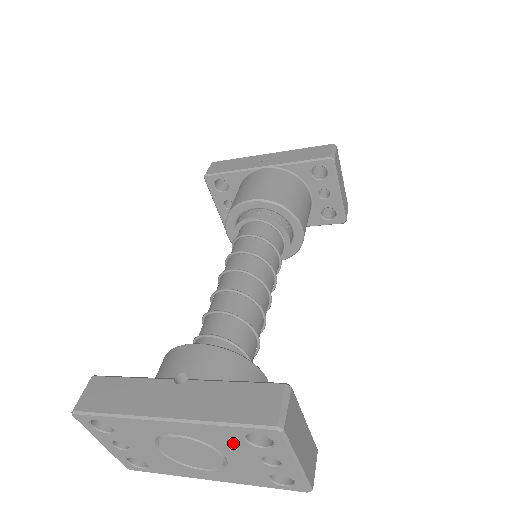
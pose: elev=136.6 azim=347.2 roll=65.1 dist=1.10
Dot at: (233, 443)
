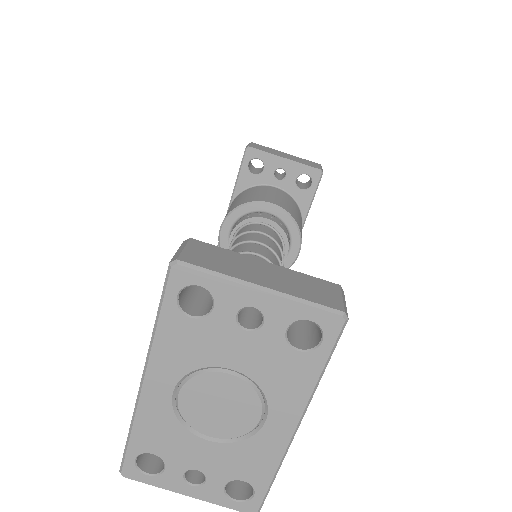
Dot at: (198, 338)
